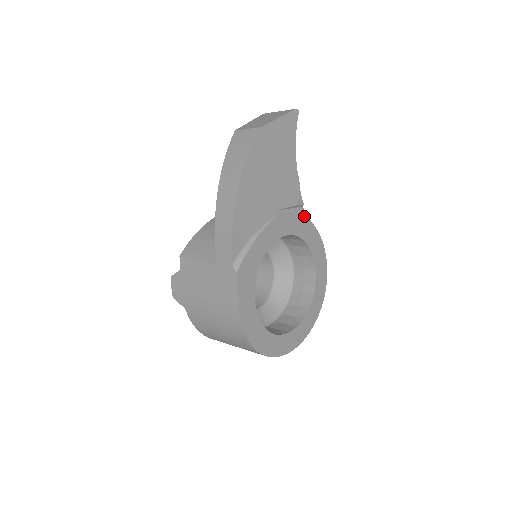
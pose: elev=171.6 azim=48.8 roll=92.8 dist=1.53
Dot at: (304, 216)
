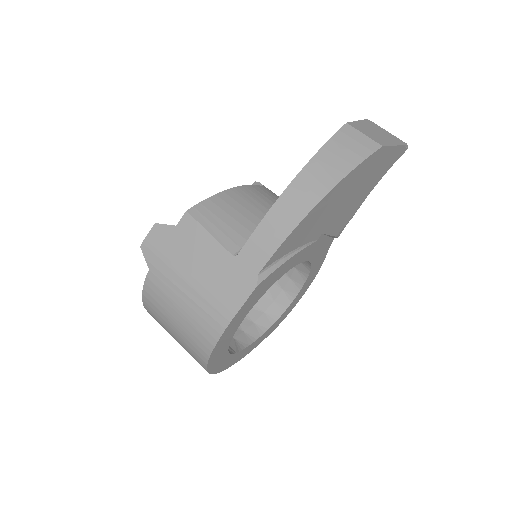
Dot at: (328, 247)
